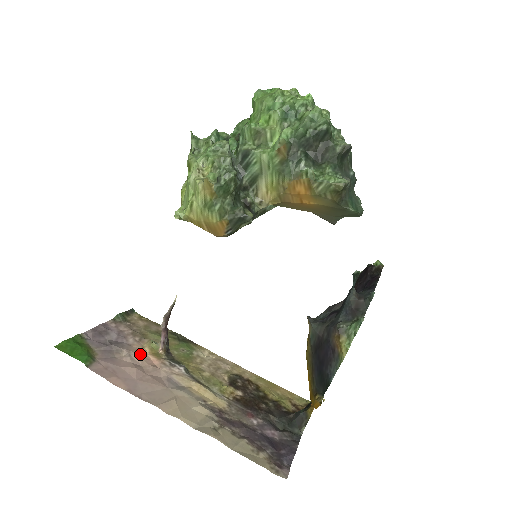
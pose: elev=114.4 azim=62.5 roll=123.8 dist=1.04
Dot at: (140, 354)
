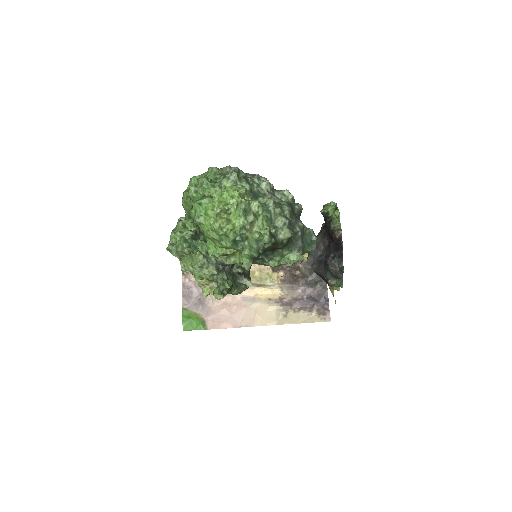
Dot at: occluded
